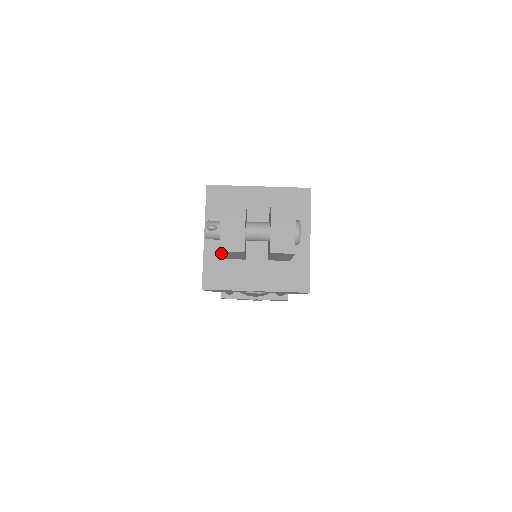
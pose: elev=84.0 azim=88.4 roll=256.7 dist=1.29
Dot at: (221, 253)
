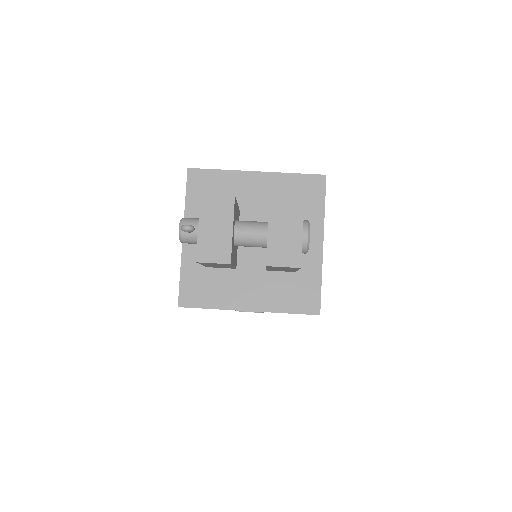
Dot at: (200, 263)
